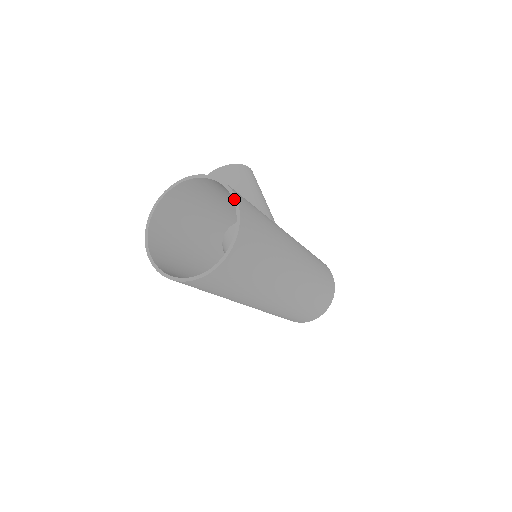
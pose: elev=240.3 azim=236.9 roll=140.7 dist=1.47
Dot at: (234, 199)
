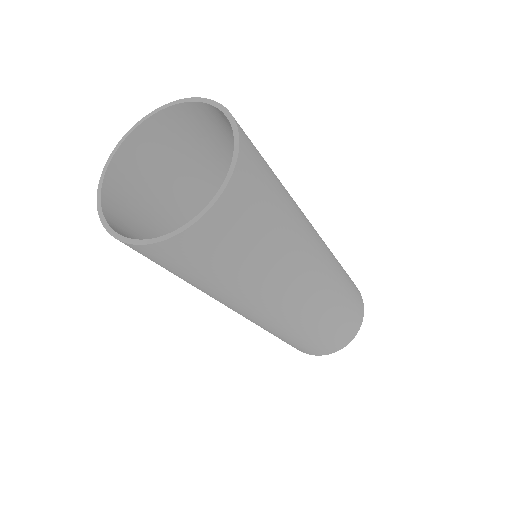
Dot at: (210, 102)
